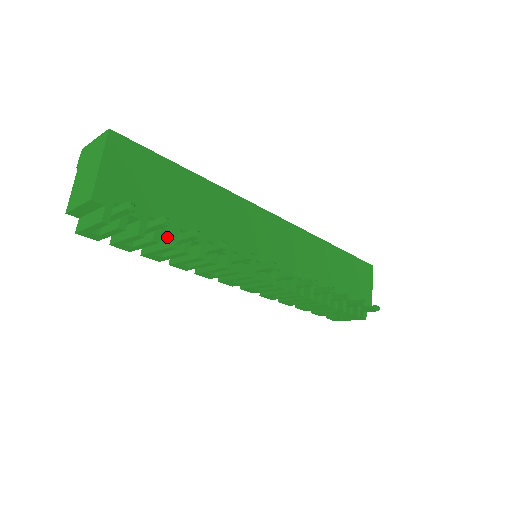
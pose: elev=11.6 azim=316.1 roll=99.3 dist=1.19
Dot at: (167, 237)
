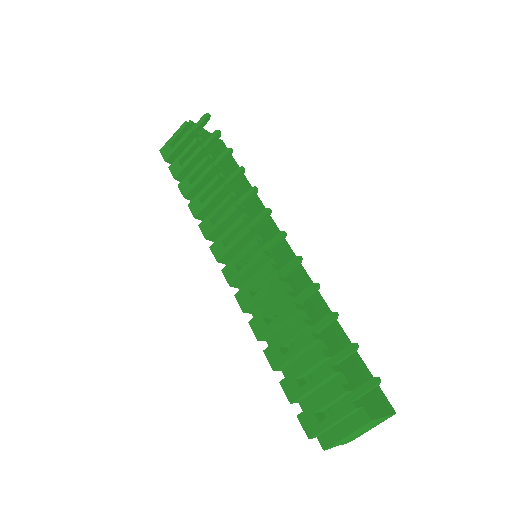
Dot at: occluded
